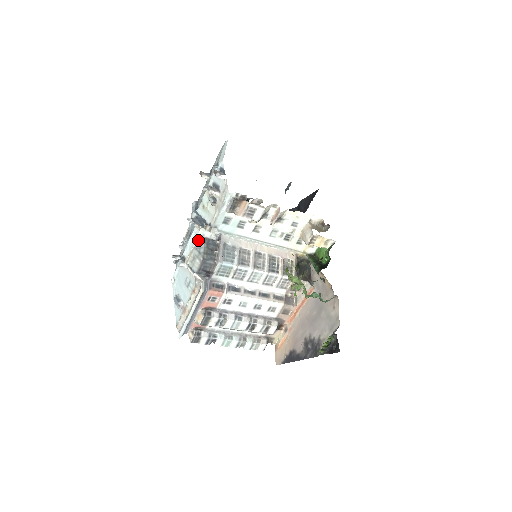
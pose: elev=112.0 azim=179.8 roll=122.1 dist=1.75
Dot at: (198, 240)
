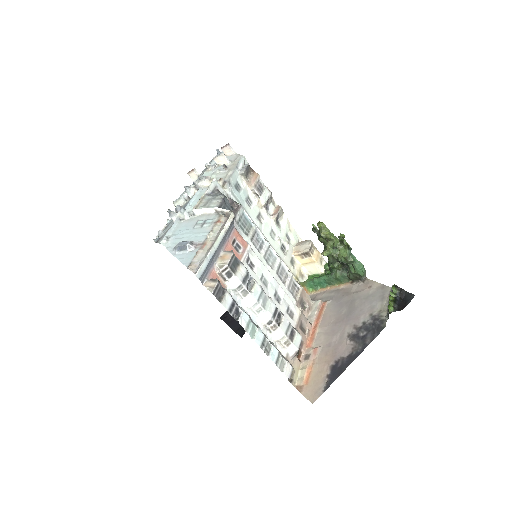
Dot at: (210, 189)
